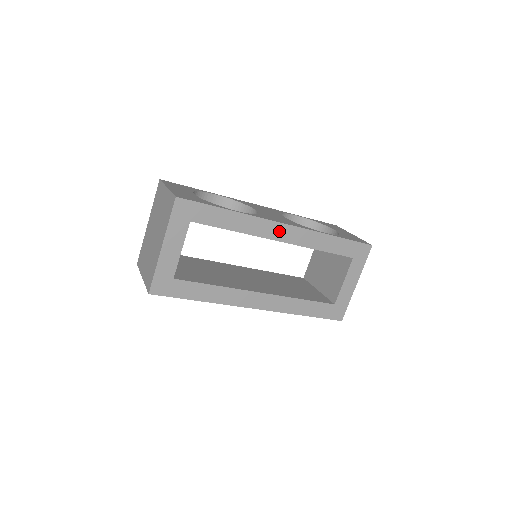
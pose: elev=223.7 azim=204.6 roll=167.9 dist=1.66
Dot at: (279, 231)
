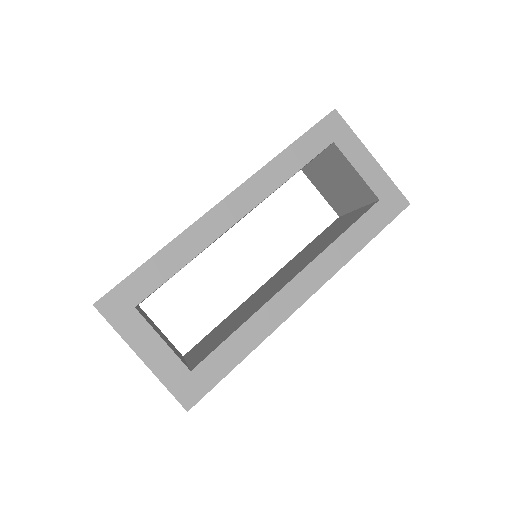
Dot at: (227, 212)
